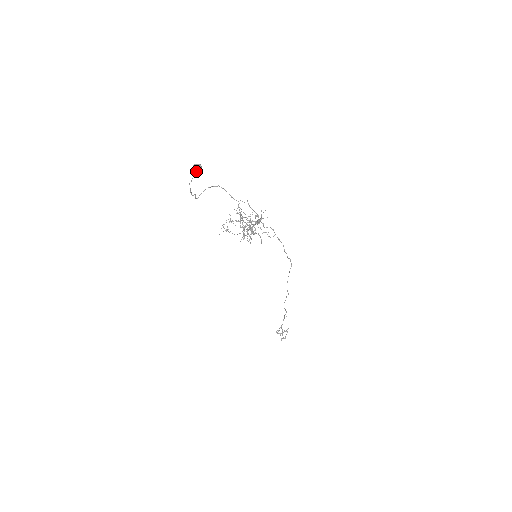
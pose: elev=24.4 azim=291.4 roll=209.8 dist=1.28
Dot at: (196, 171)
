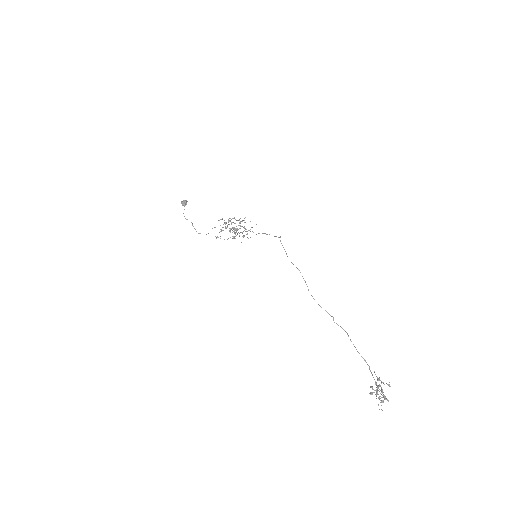
Dot at: (182, 201)
